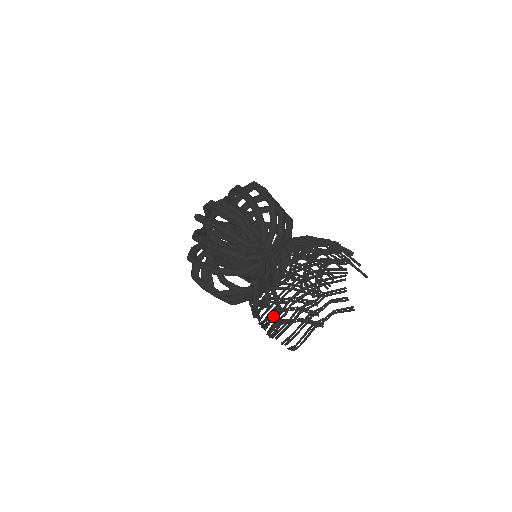
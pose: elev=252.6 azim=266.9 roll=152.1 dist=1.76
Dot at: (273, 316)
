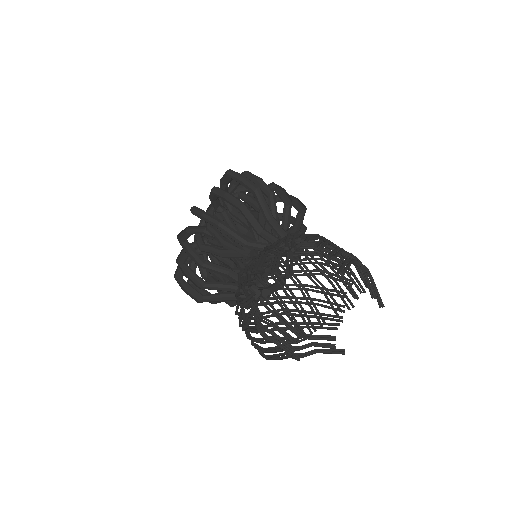
Dot at: occluded
